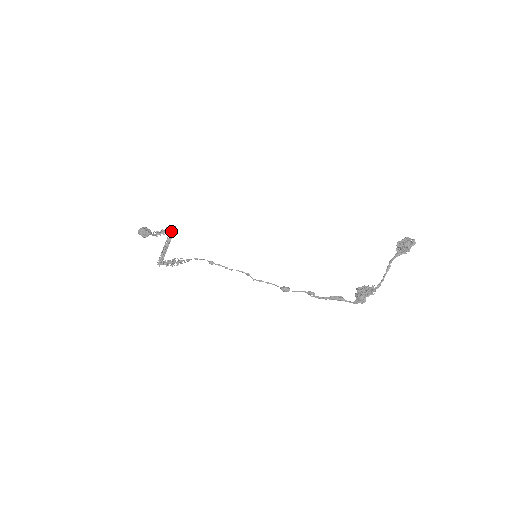
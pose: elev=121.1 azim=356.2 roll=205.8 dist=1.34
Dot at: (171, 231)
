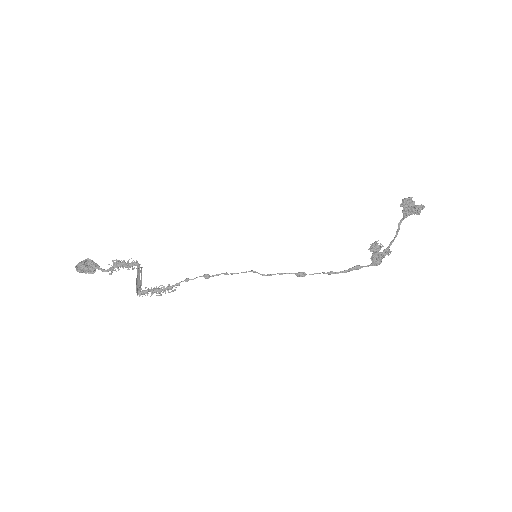
Dot at: (137, 269)
